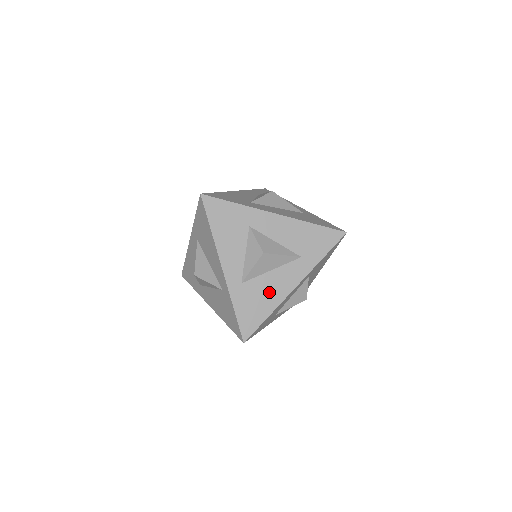
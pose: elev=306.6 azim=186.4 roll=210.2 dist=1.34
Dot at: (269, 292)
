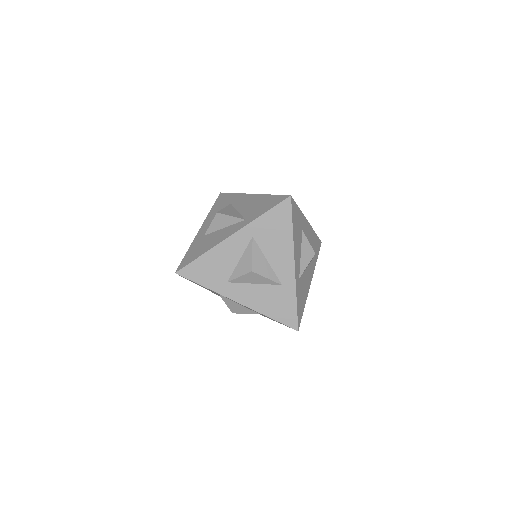
Dot at: (305, 286)
